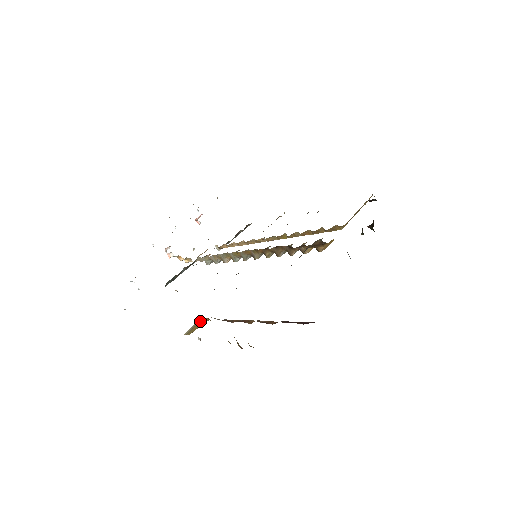
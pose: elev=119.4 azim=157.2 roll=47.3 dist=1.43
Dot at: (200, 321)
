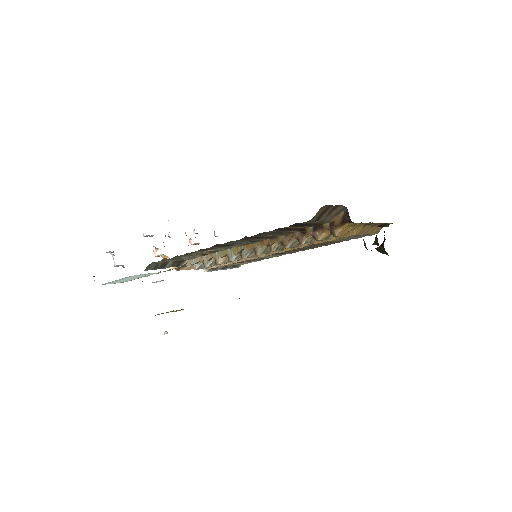
Dot at: occluded
